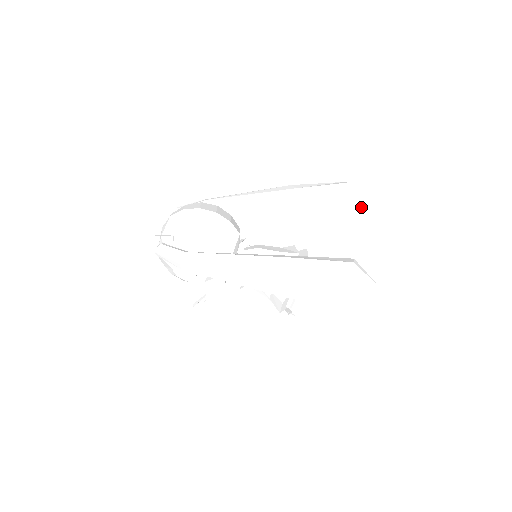
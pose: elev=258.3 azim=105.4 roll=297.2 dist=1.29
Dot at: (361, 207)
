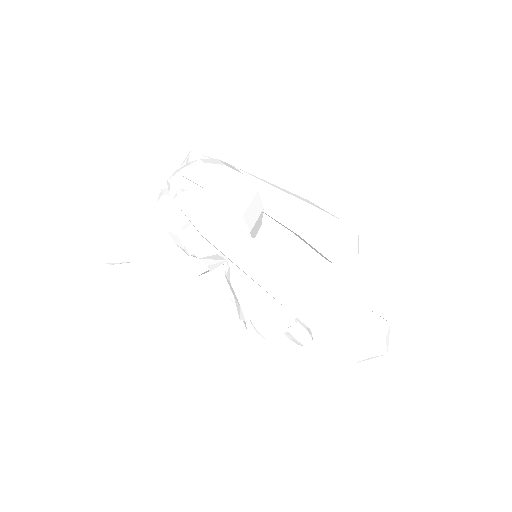
Dot at: (353, 257)
